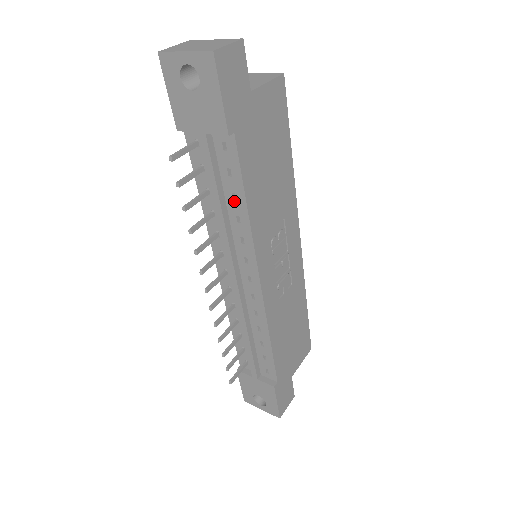
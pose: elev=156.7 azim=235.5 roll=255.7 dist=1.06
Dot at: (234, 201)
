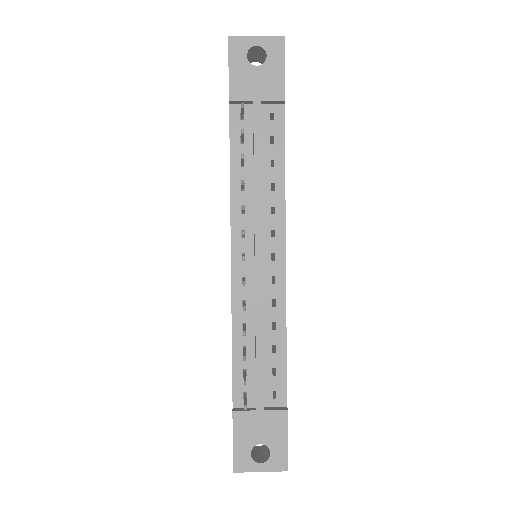
Dot at: (271, 168)
